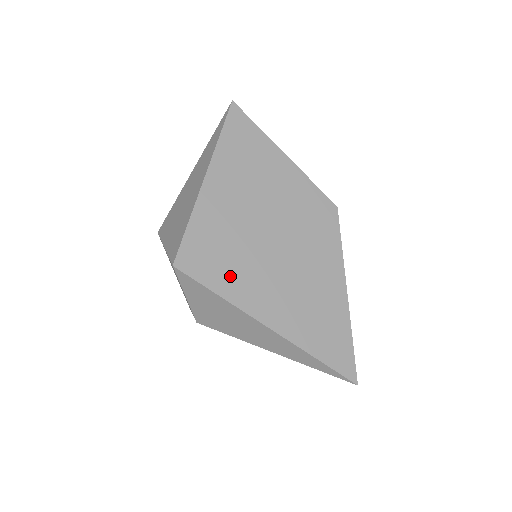
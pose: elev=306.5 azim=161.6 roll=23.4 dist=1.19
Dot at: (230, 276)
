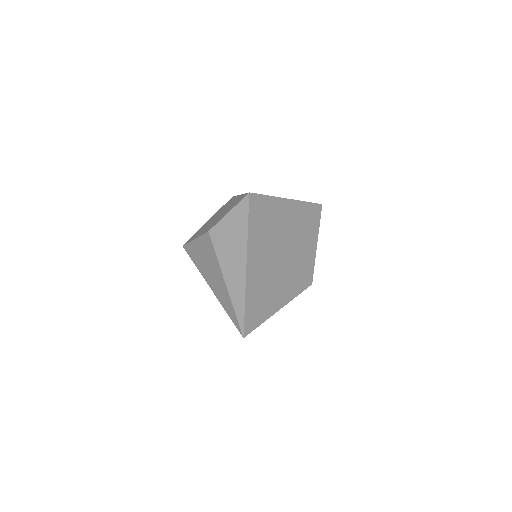
Dot at: (259, 228)
